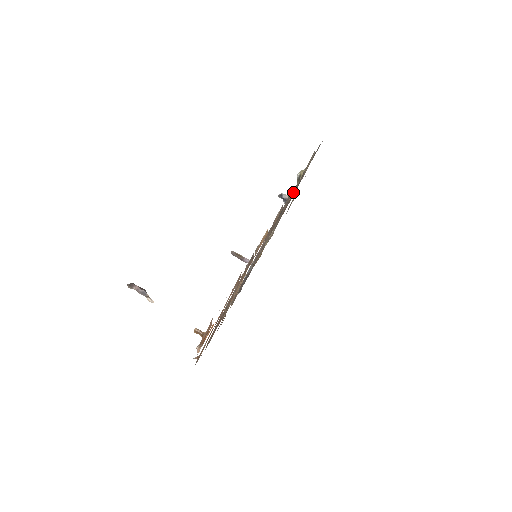
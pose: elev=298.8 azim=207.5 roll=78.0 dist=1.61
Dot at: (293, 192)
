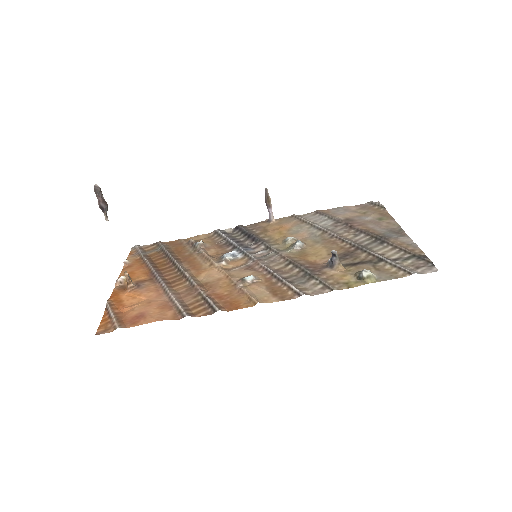
Dot at: (345, 268)
